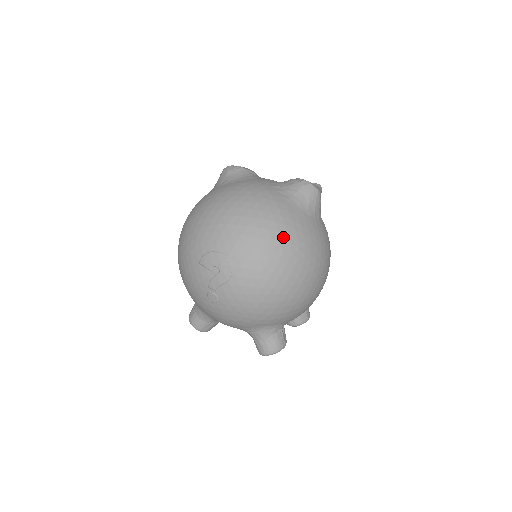
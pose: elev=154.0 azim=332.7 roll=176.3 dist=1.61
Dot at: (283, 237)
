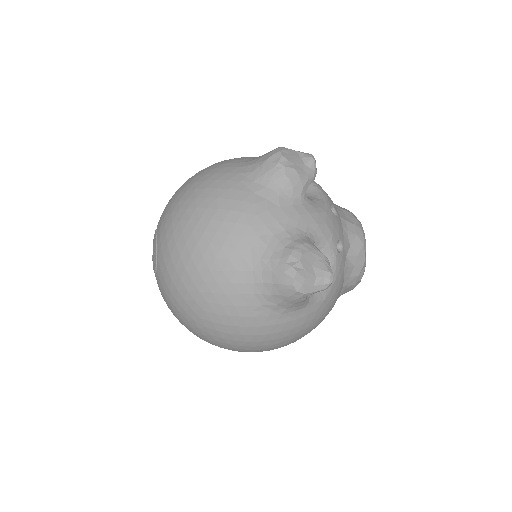
Dot at: (200, 300)
